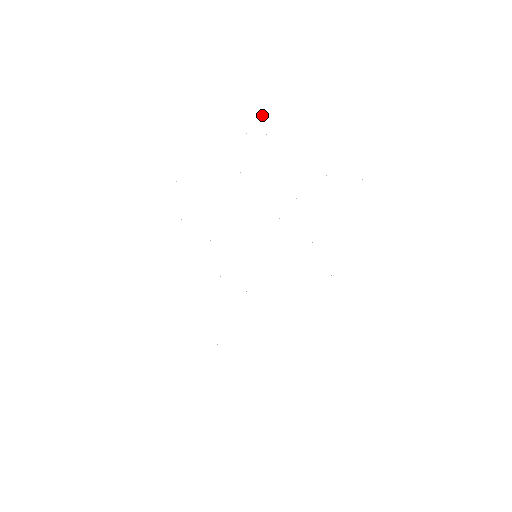
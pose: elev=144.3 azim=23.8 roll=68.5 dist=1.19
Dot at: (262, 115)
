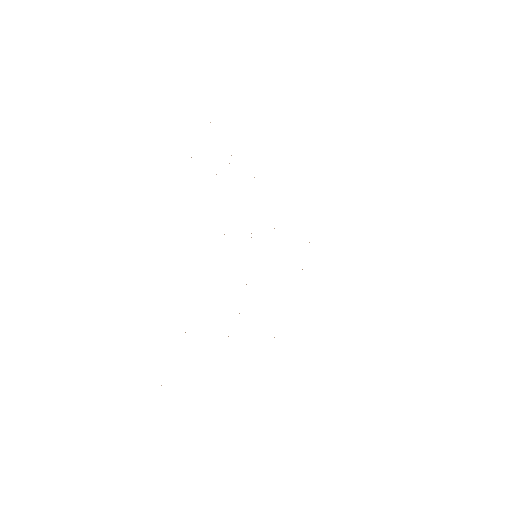
Dot at: occluded
